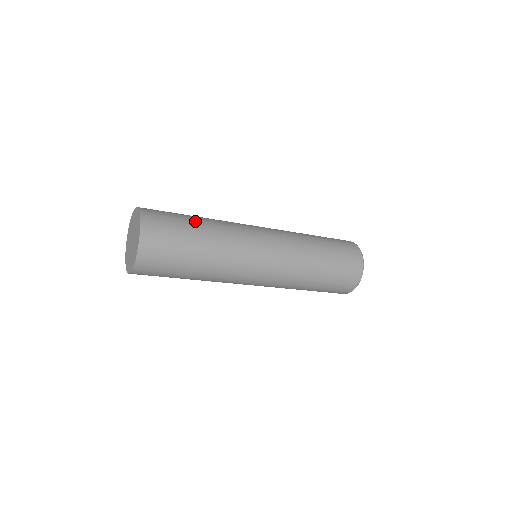
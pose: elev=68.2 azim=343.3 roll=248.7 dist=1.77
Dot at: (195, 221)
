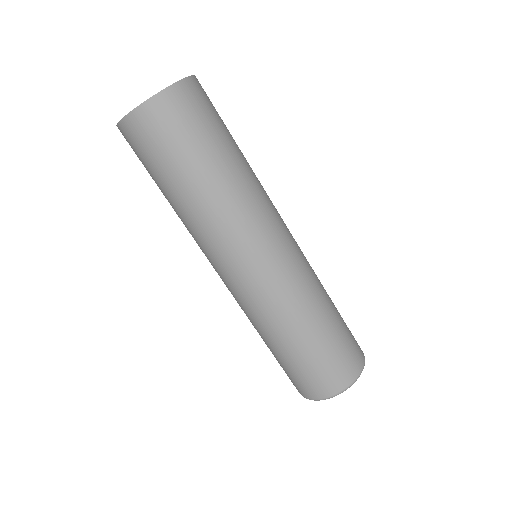
Dot at: (233, 148)
